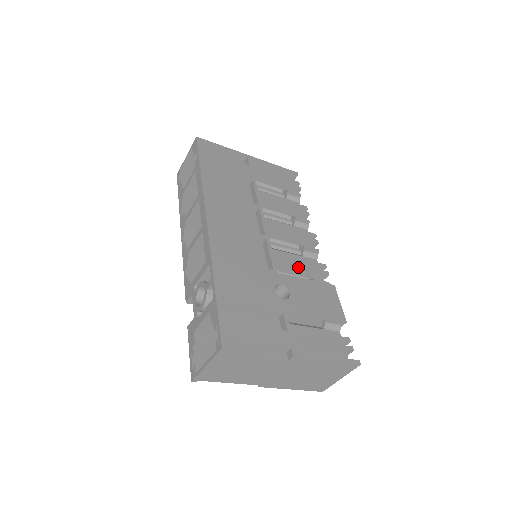
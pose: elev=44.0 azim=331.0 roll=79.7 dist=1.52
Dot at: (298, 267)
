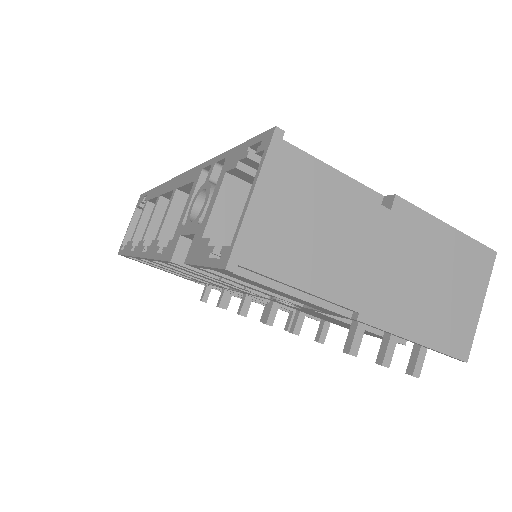
Dot at: occluded
